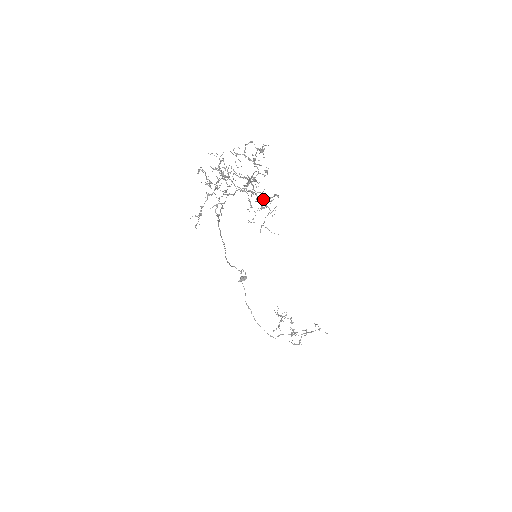
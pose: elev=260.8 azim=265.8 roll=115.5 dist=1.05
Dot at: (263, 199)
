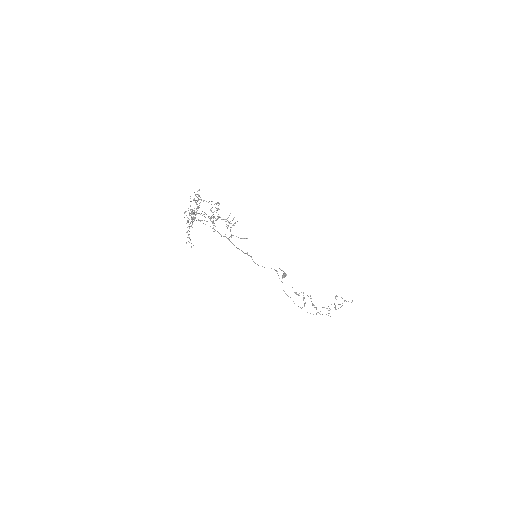
Dot at: (226, 219)
